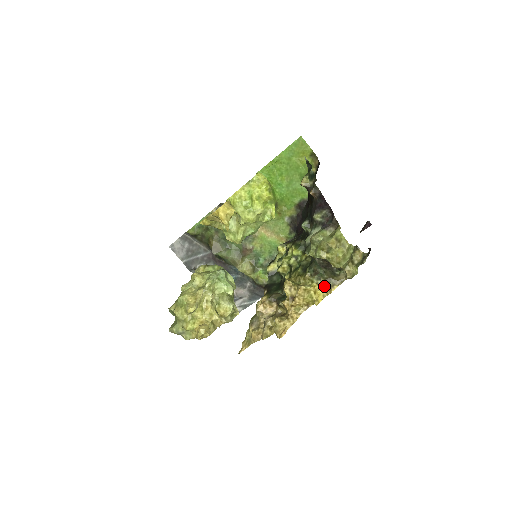
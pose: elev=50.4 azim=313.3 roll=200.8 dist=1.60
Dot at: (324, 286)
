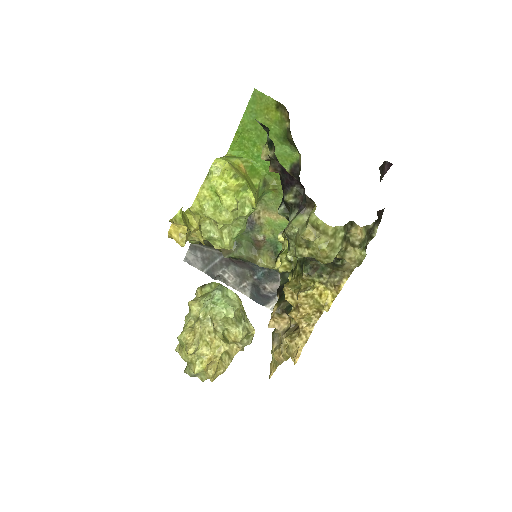
Dot at: (330, 283)
